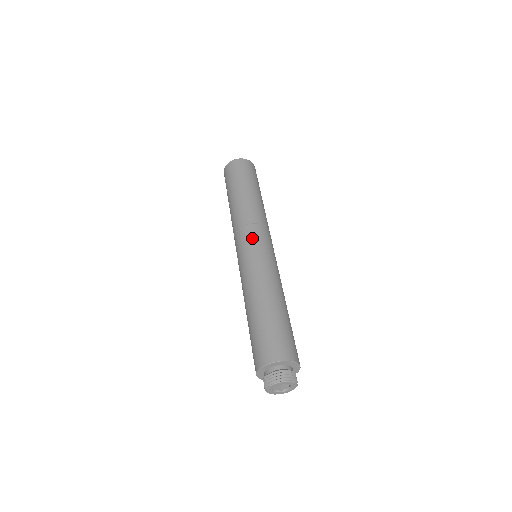
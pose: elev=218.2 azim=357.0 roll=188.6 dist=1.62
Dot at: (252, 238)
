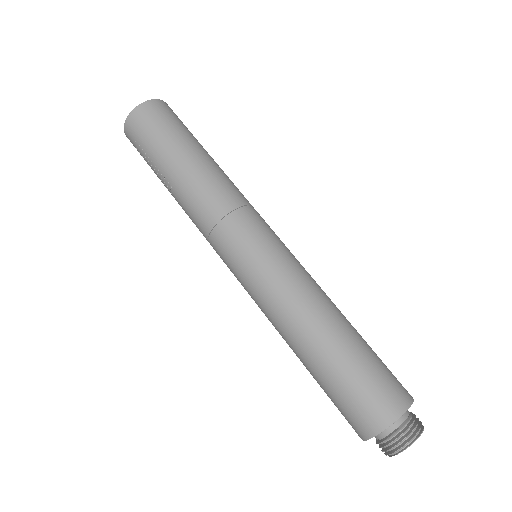
Dot at: (250, 235)
